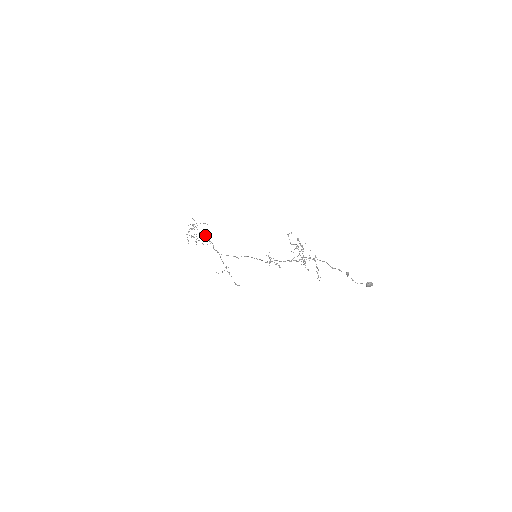
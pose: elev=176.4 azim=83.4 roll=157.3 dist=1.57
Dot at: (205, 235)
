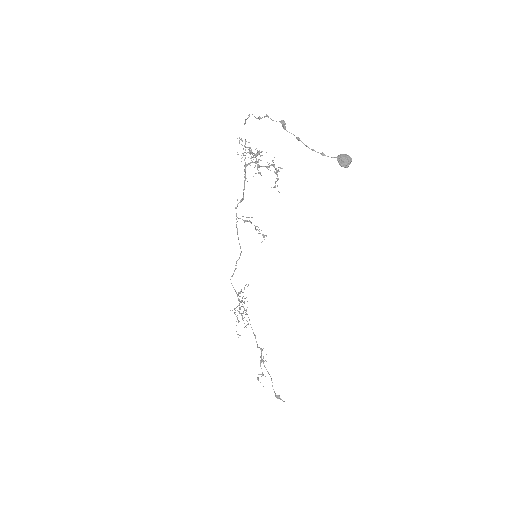
Dot at: (239, 292)
